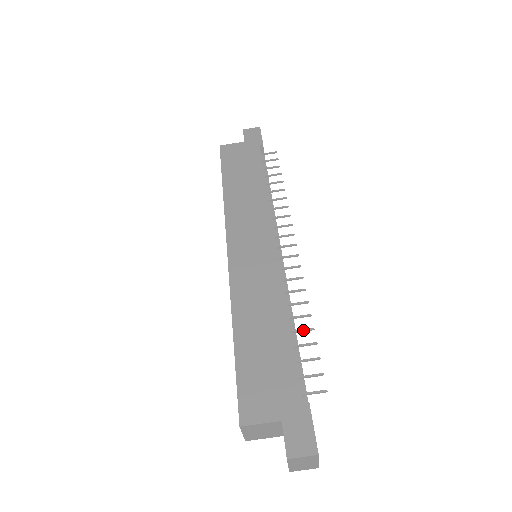
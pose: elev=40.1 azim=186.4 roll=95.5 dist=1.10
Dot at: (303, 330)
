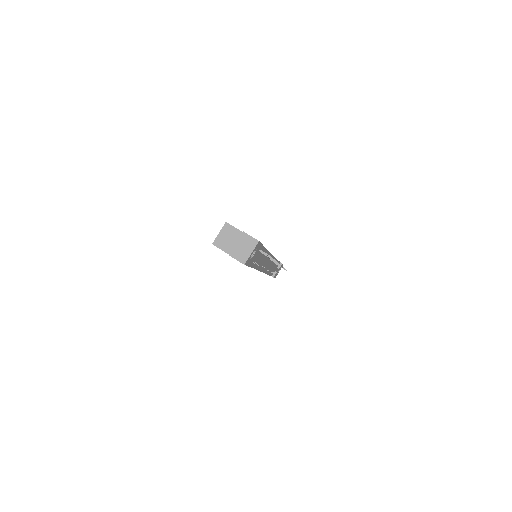
Dot at: occluded
